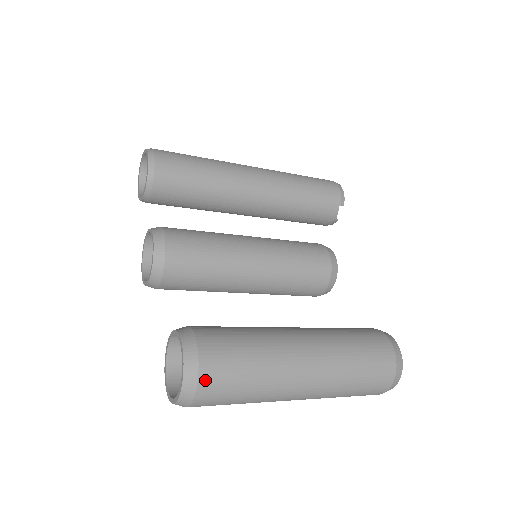
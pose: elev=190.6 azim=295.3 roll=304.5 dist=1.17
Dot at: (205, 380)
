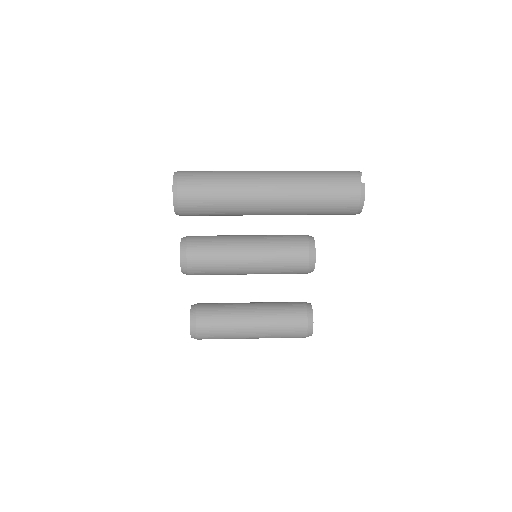
Dot at: (201, 339)
